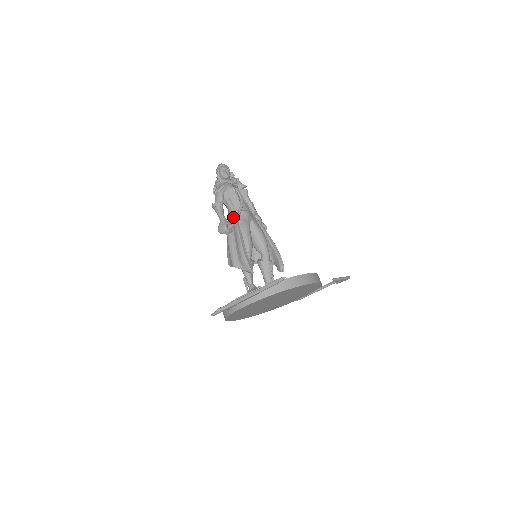
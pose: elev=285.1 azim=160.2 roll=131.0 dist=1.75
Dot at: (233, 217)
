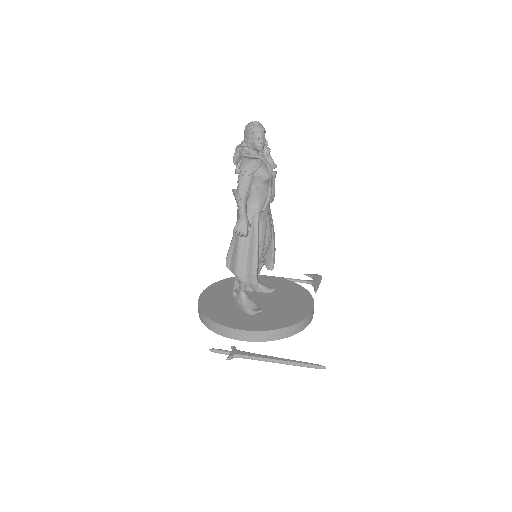
Dot at: (254, 213)
